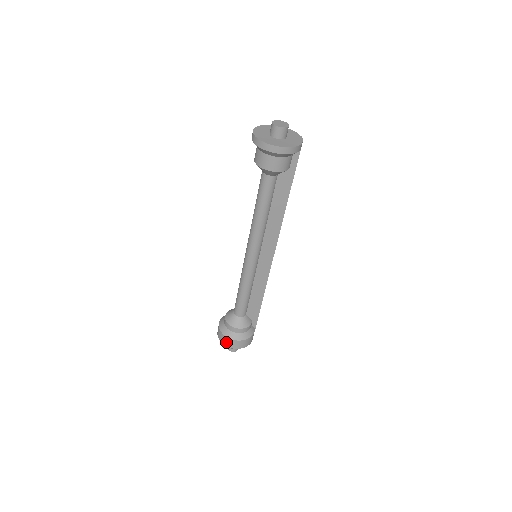
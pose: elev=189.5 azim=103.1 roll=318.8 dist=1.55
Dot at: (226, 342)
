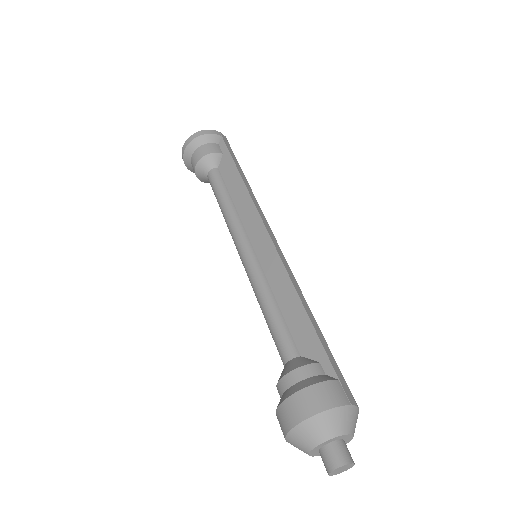
Dot at: (282, 424)
